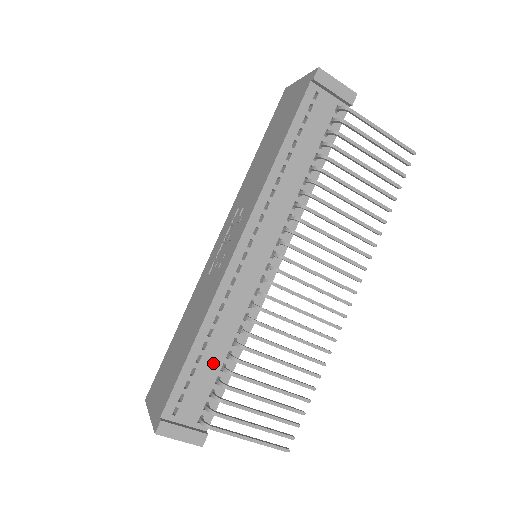
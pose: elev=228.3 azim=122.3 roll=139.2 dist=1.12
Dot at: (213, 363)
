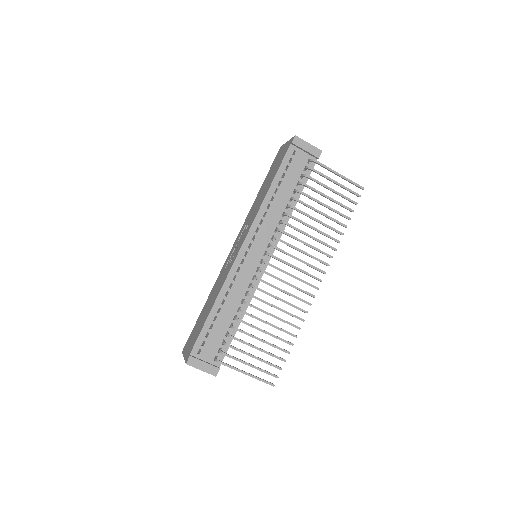
Dot at: (224, 322)
